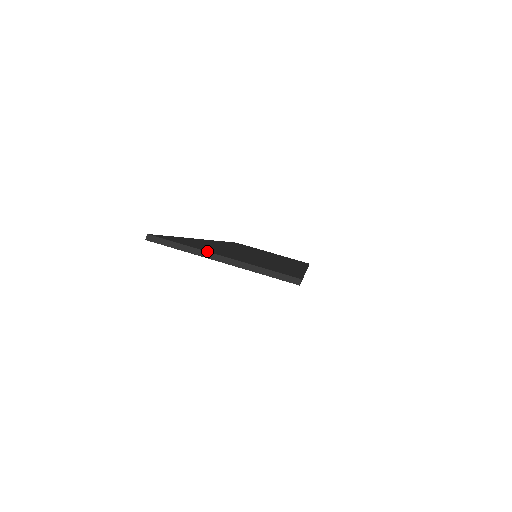
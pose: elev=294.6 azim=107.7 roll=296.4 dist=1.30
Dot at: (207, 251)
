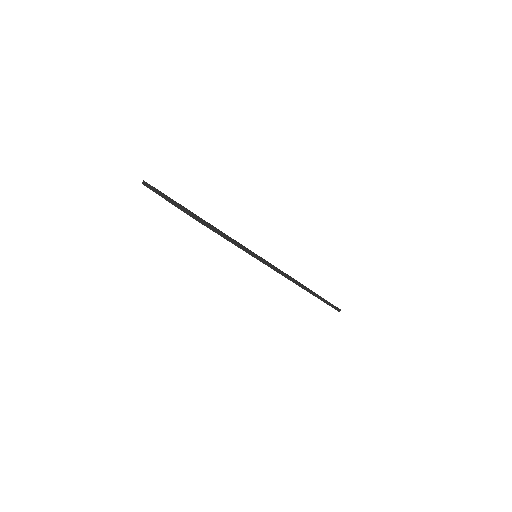
Dot at: occluded
